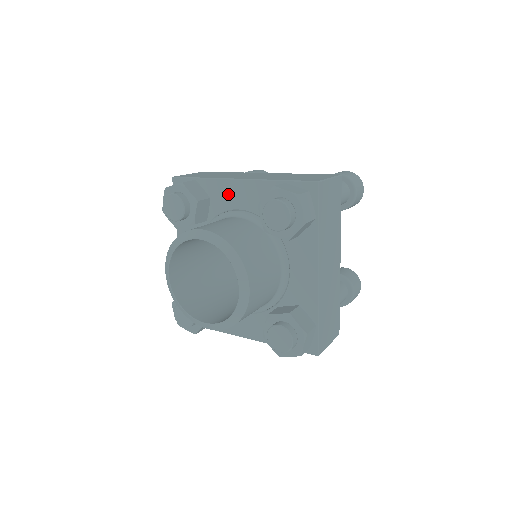
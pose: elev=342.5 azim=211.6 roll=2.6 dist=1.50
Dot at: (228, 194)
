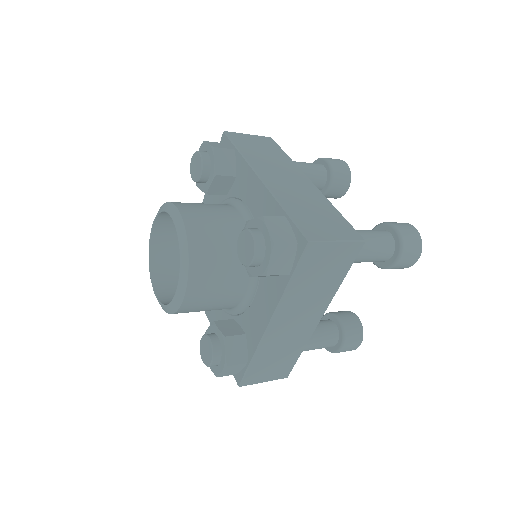
Dot at: occluded
